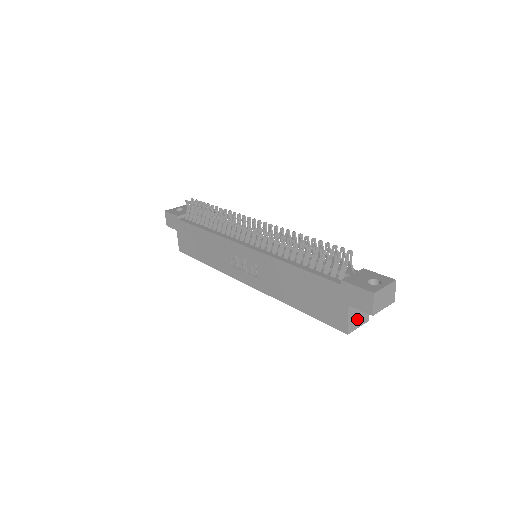
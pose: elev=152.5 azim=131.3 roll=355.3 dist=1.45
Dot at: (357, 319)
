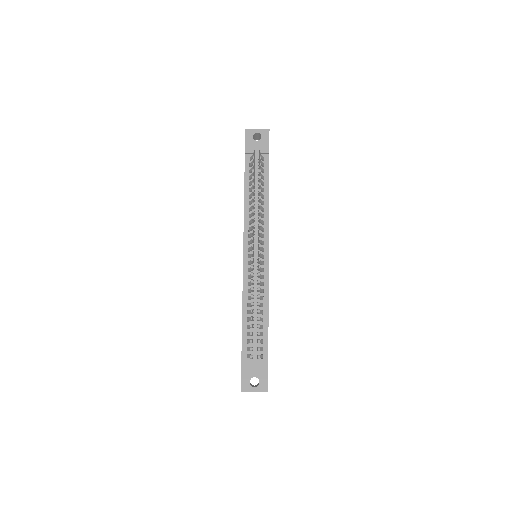
Dot at: occluded
